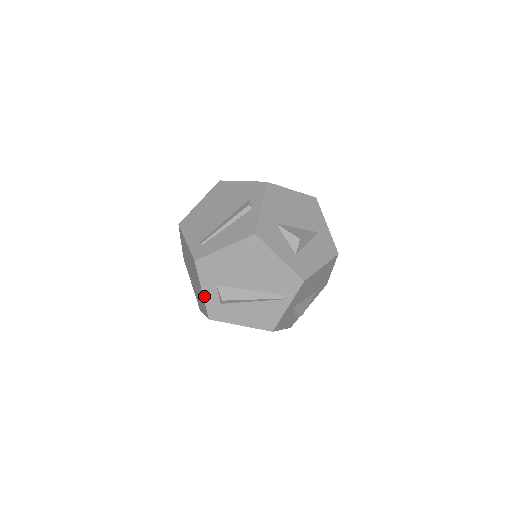
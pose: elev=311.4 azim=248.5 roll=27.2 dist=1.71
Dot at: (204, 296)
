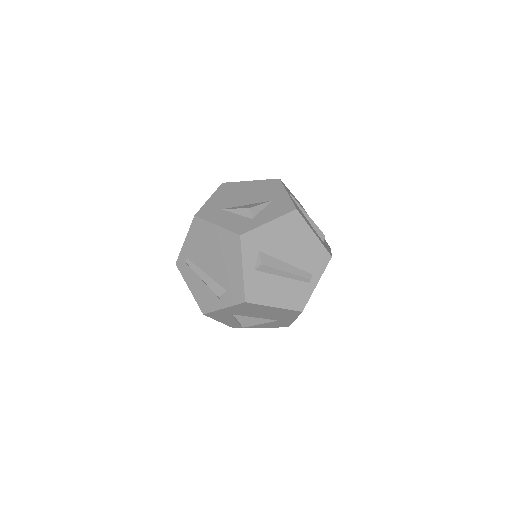
Dot at: occluded
